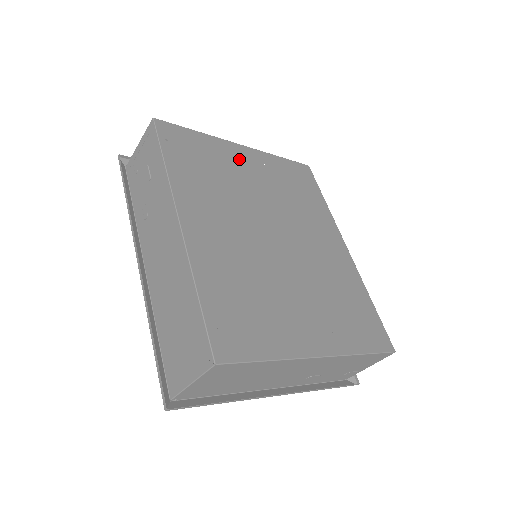
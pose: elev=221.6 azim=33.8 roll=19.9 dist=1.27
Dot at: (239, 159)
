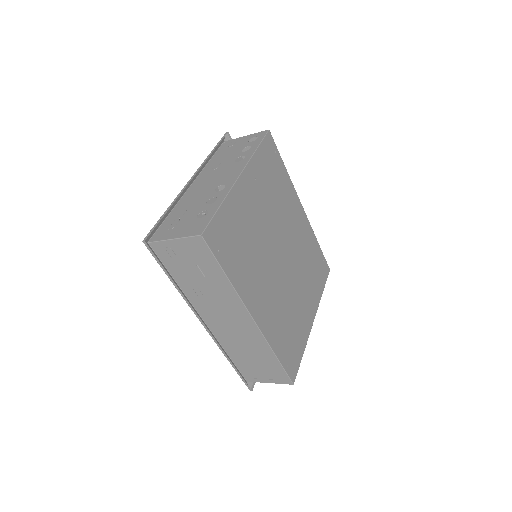
Dot at: (246, 199)
